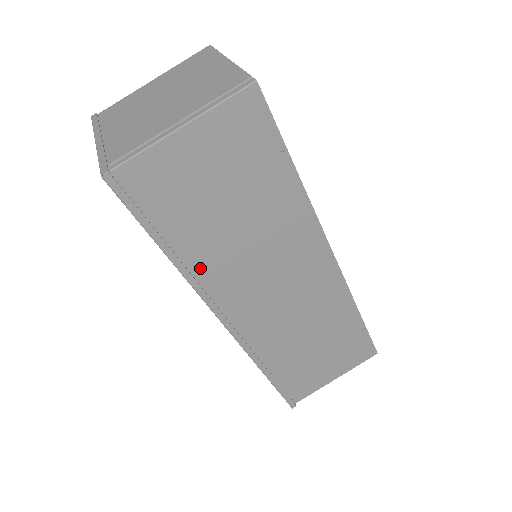
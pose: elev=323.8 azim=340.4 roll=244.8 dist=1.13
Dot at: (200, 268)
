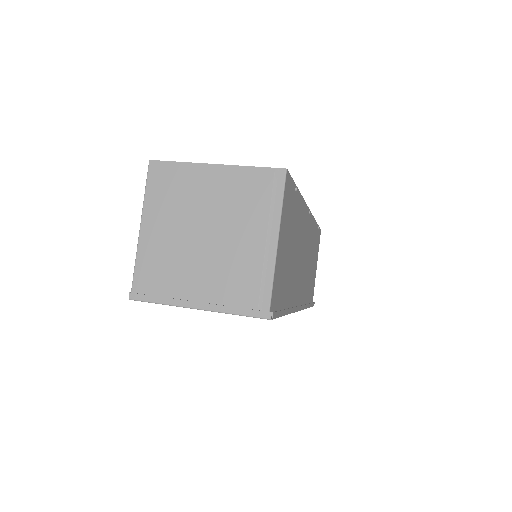
Dot at: (291, 299)
